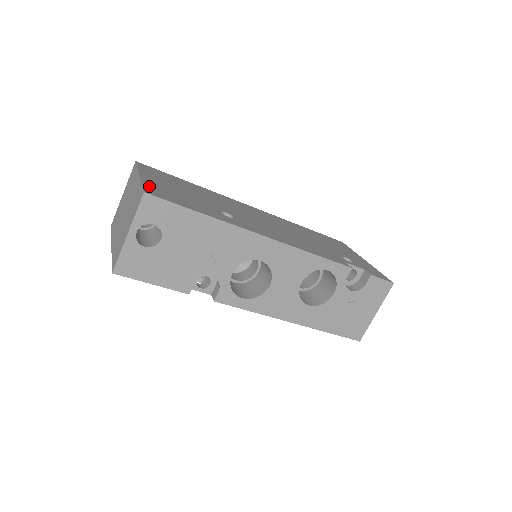
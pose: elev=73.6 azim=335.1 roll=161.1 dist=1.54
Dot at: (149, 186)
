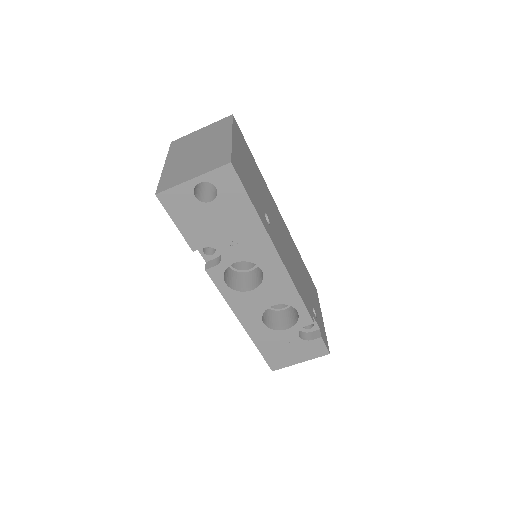
Dot at: (235, 155)
